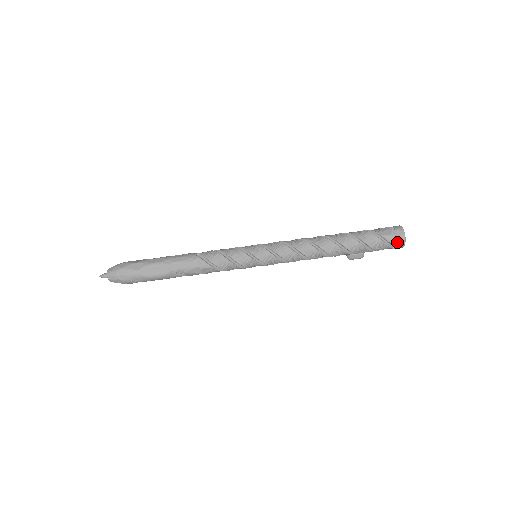
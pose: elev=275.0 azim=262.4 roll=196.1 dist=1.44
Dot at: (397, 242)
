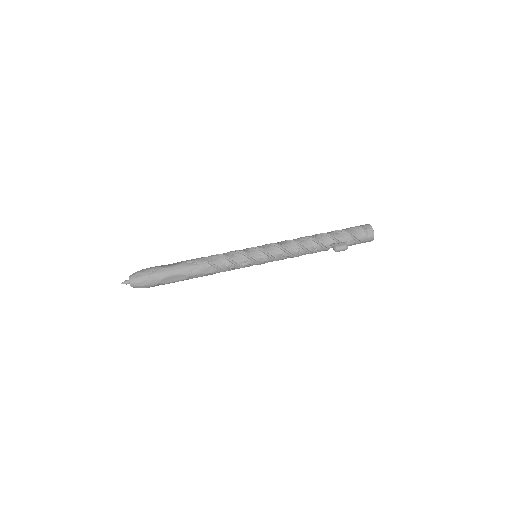
Dot at: (364, 226)
